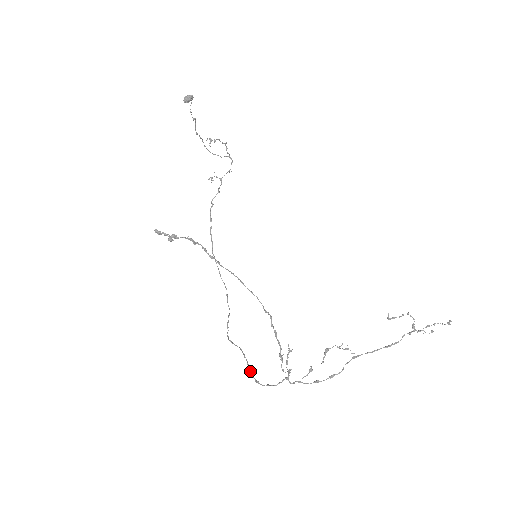
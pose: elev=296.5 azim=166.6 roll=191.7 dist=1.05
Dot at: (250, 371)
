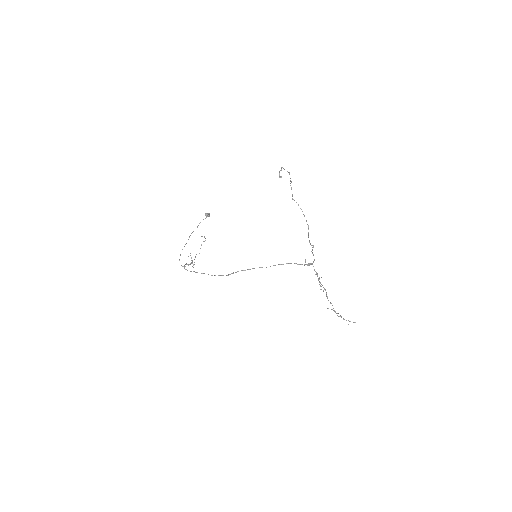
Dot at: (280, 264)
